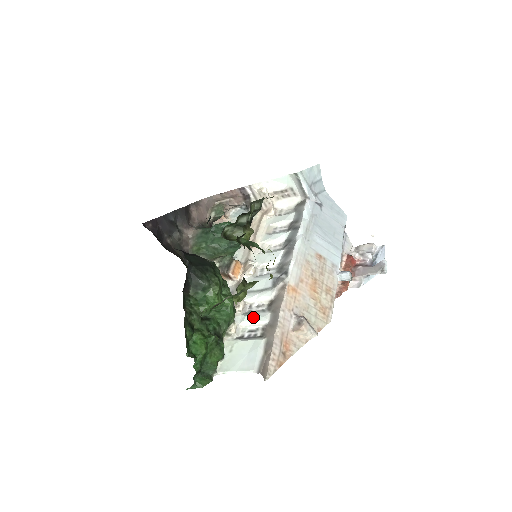
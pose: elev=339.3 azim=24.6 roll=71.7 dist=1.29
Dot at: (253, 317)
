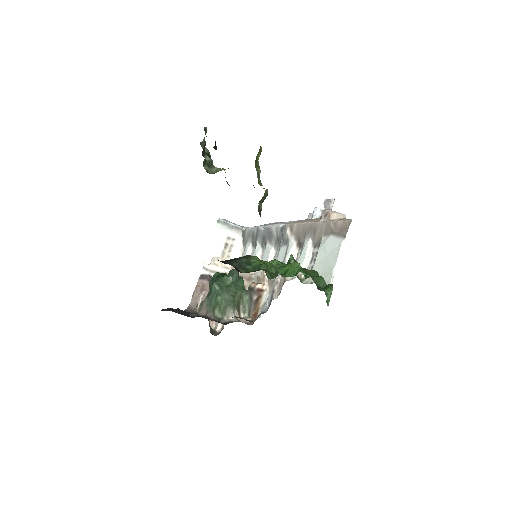
Dot at: (301, 257)
